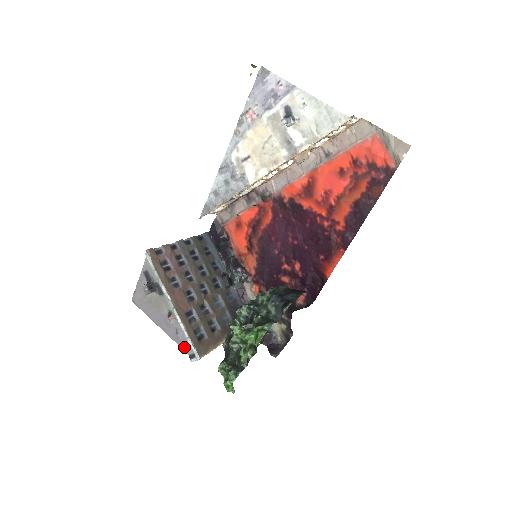
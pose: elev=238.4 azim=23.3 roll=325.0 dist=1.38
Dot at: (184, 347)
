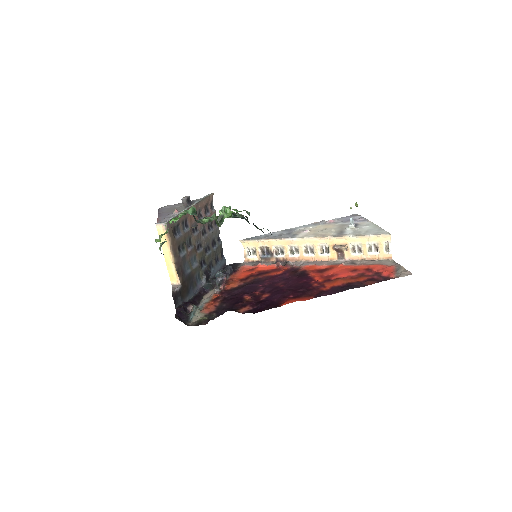
Dot at: occluded
